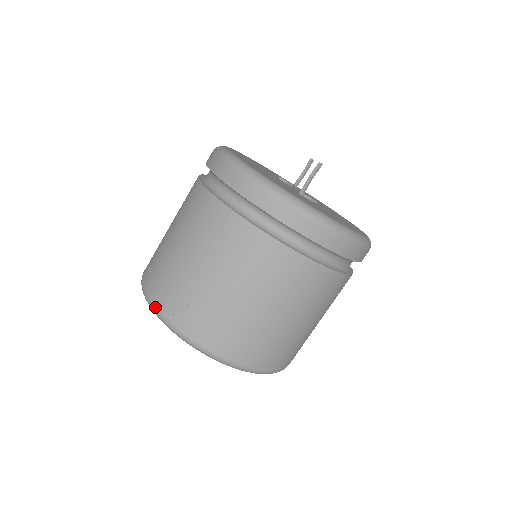
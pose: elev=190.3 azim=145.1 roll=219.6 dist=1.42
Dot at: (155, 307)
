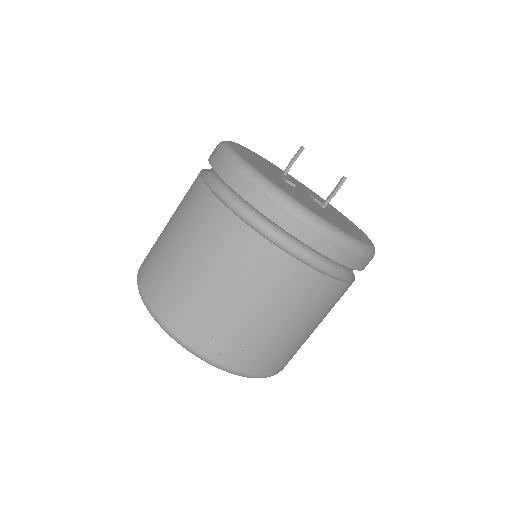
Dot at: (231, 369)
